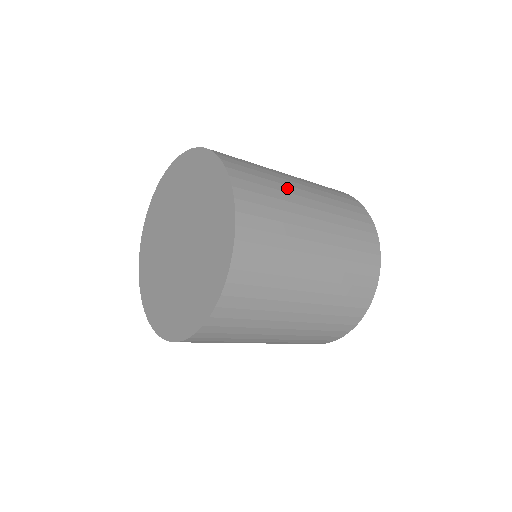
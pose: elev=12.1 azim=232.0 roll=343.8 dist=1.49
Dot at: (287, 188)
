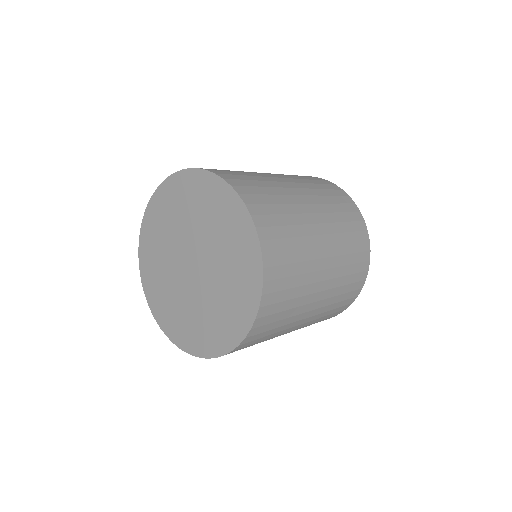
Dot at: (310, 253)
